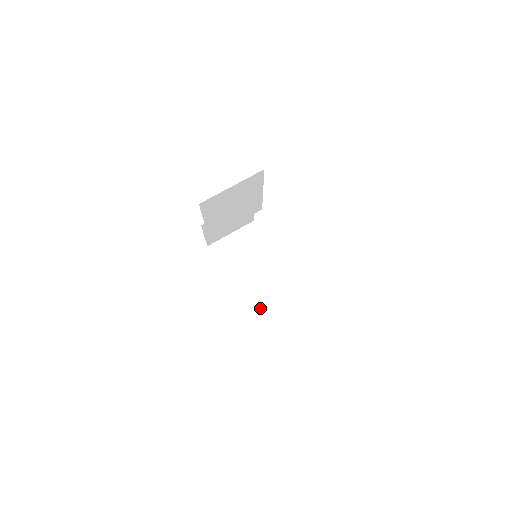
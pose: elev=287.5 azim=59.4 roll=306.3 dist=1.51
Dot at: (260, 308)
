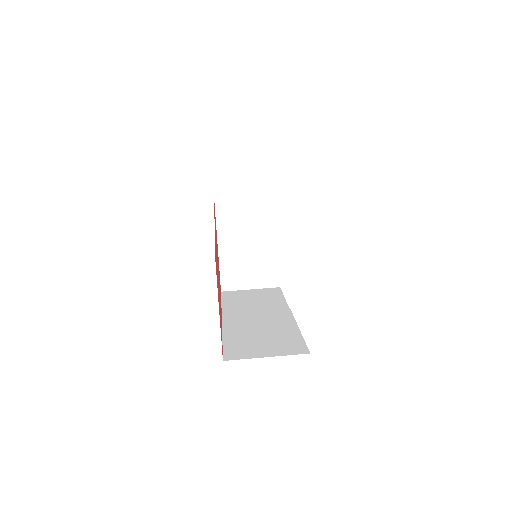
Dot at: (236, 285)
